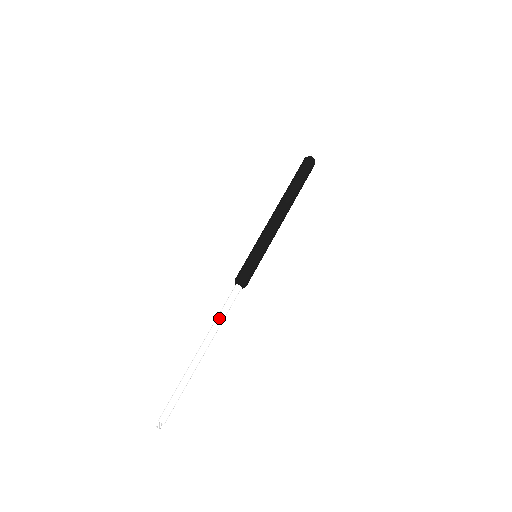
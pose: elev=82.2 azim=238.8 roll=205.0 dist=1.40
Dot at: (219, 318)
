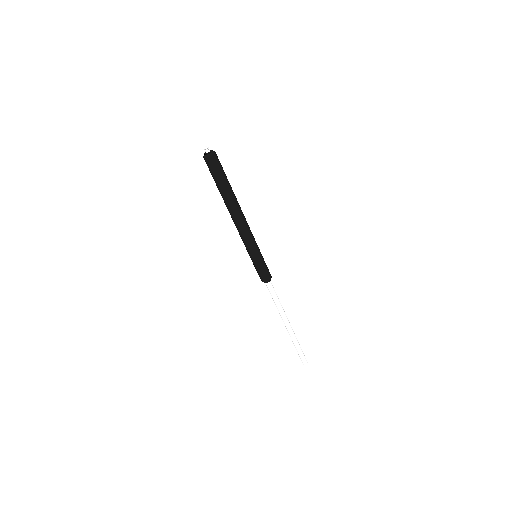
Dot at: (277, 306)
